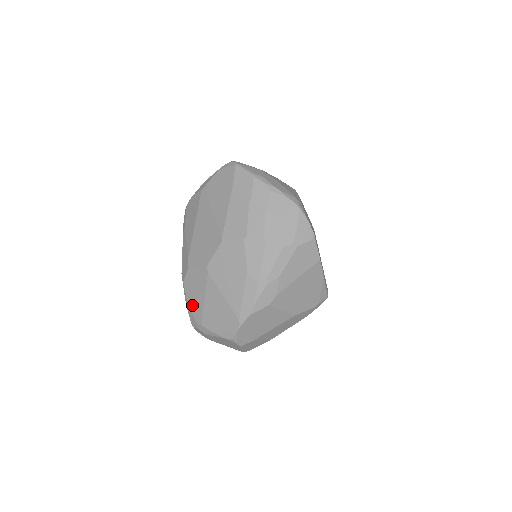
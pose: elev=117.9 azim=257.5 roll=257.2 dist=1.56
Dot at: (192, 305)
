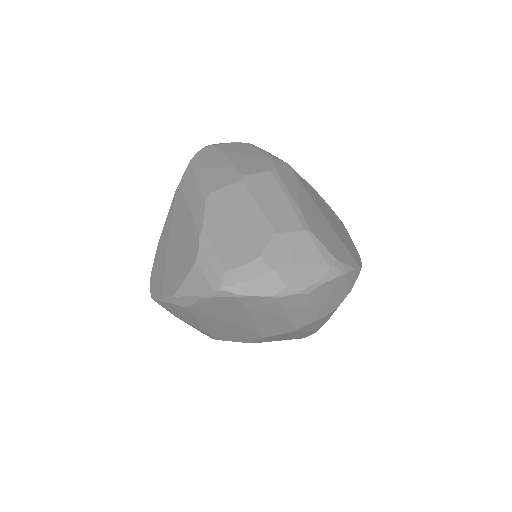
Dot at: occluded
